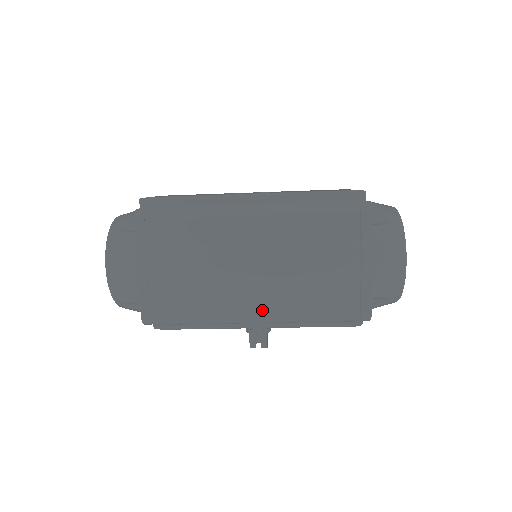
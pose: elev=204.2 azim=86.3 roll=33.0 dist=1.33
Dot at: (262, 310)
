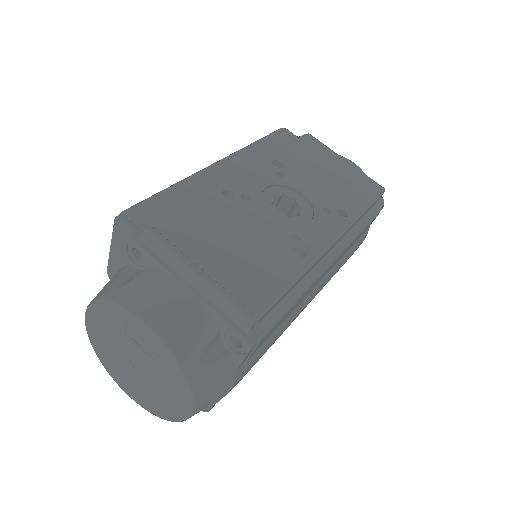
Dot at: occluded
